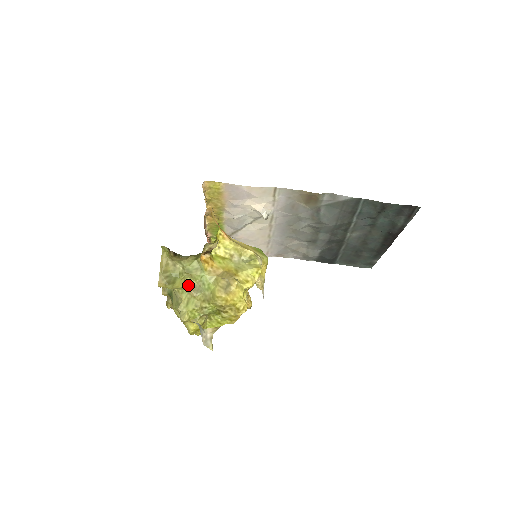
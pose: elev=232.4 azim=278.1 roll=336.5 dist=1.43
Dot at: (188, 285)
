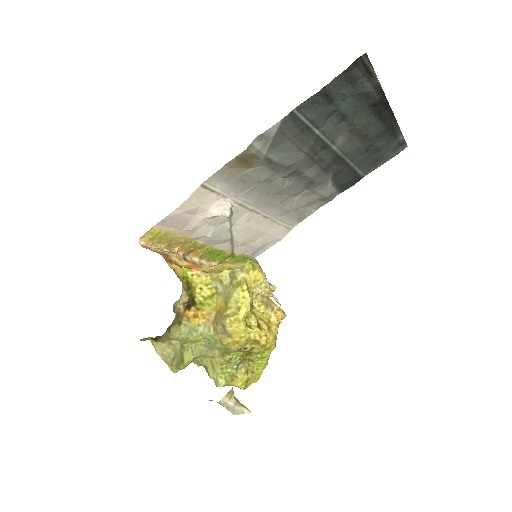
Dot at: (199, 350)
